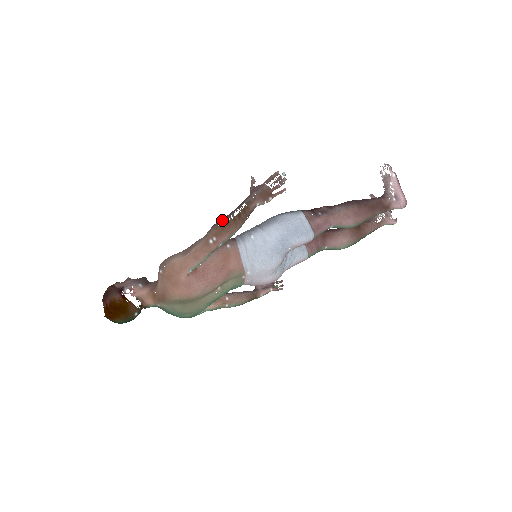
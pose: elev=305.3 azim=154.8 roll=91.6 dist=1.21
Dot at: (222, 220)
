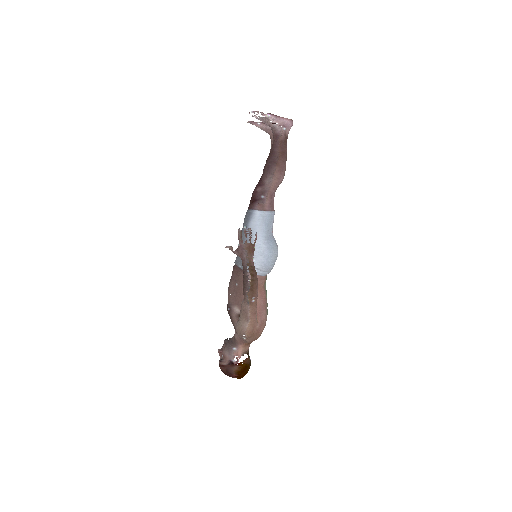
Dot at: (246, 287)
